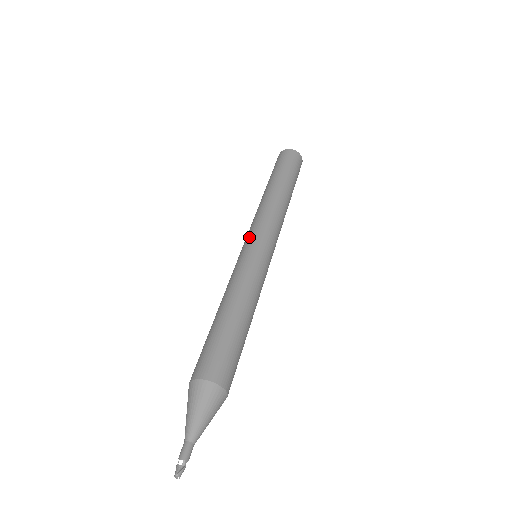
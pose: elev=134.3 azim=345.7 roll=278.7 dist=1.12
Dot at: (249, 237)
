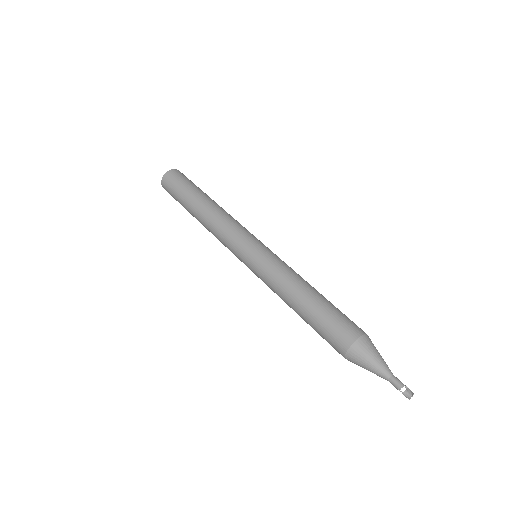
Dot at: (243, 245)
